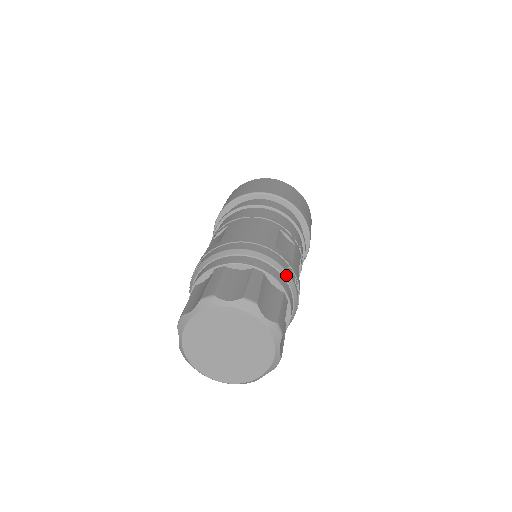
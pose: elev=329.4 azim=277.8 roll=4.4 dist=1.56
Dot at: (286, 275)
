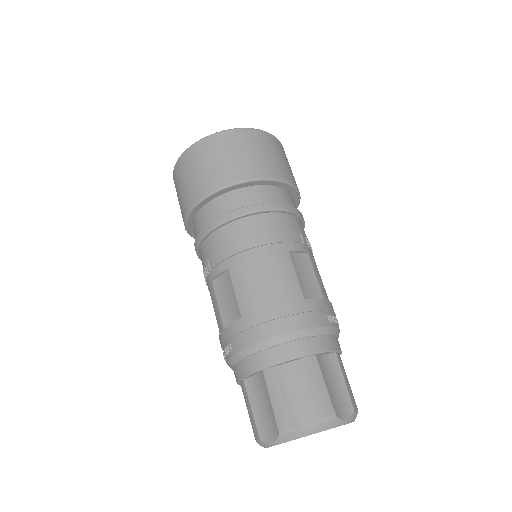
Dot at: (330, 331)
